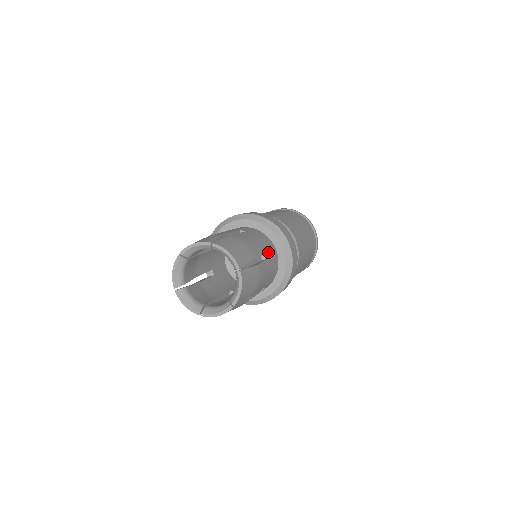
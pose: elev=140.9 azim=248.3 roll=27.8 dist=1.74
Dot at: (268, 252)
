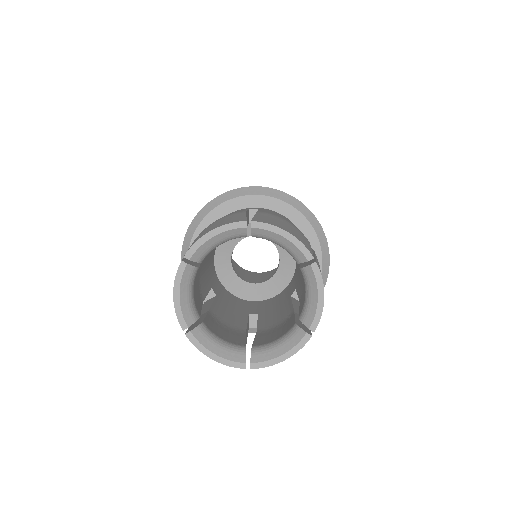
Dot at: occluded
